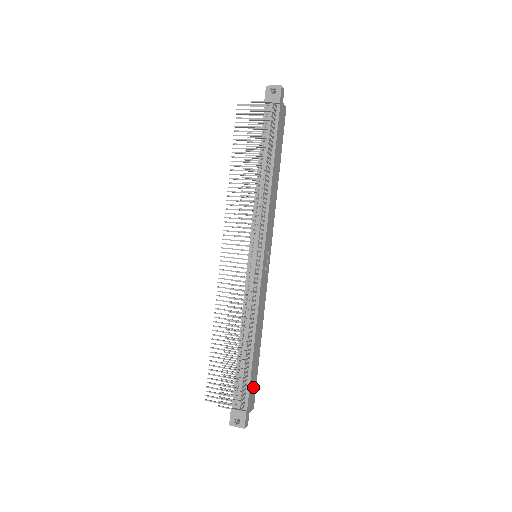
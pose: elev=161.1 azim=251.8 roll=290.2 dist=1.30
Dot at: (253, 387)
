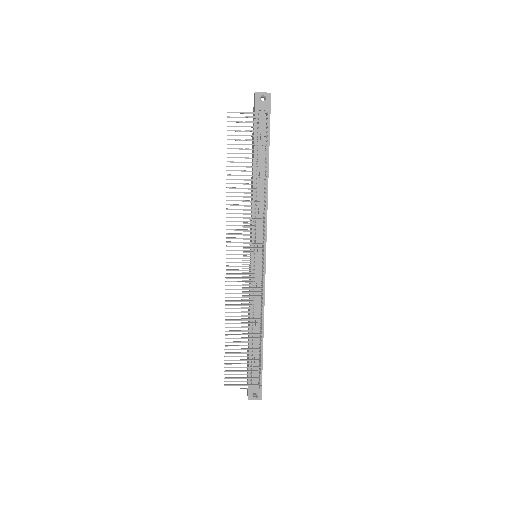
Dot at: occluded
